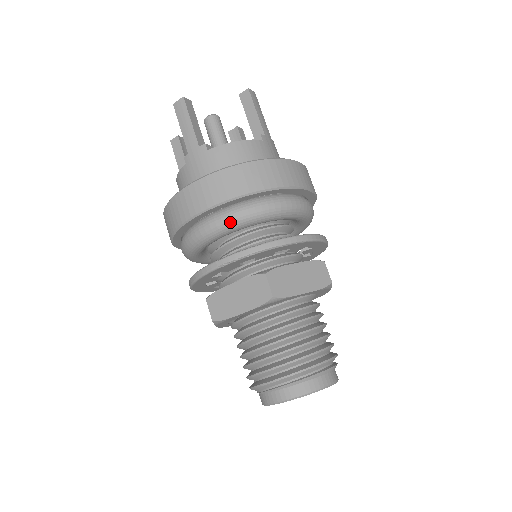
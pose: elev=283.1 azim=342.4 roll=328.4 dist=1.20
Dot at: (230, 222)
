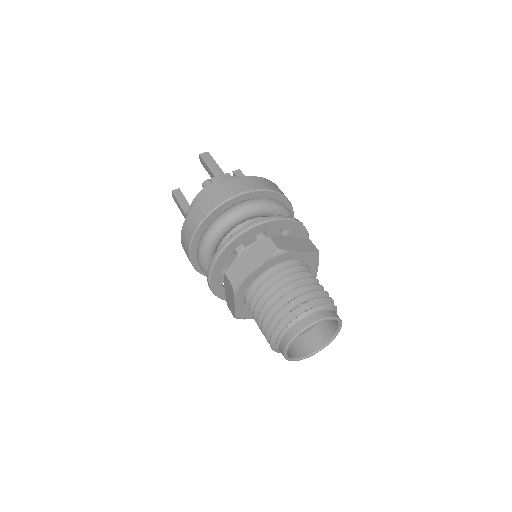
Dot at: (202, 252)
